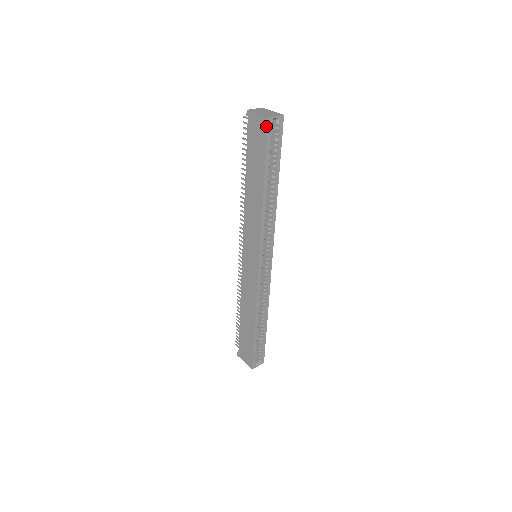
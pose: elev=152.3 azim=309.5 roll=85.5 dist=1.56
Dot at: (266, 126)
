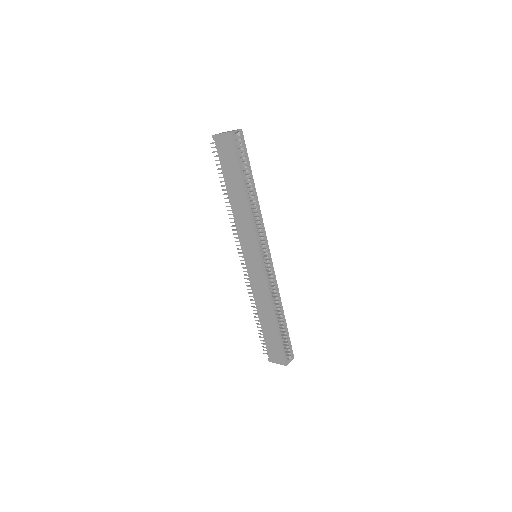
Dot at: (231, 139)
